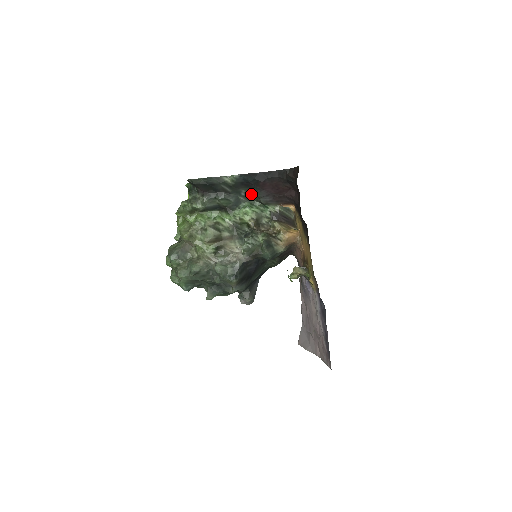
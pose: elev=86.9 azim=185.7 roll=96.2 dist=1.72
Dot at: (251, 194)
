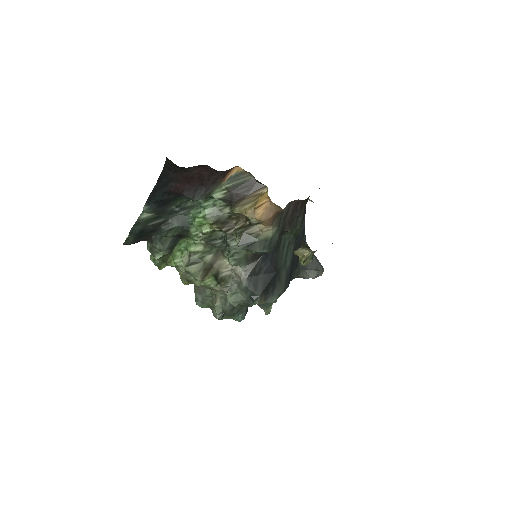
Dot at: (183, 202)
